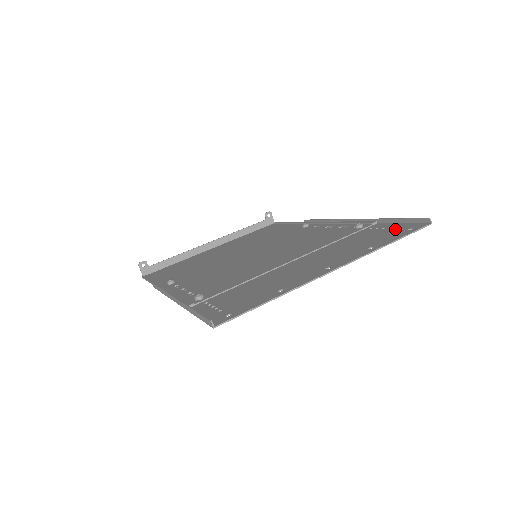
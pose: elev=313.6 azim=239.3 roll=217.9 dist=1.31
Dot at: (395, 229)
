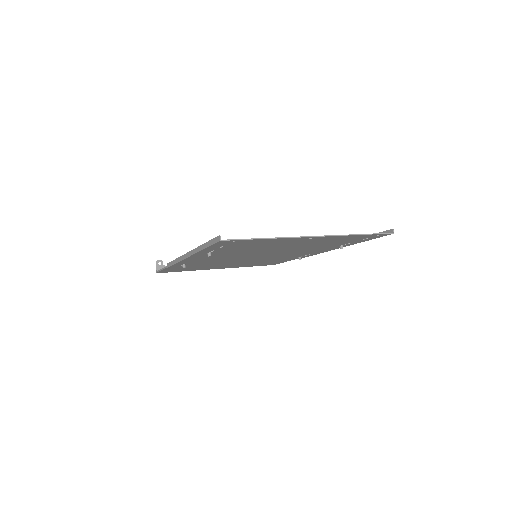
Dot at: (367, 238)
